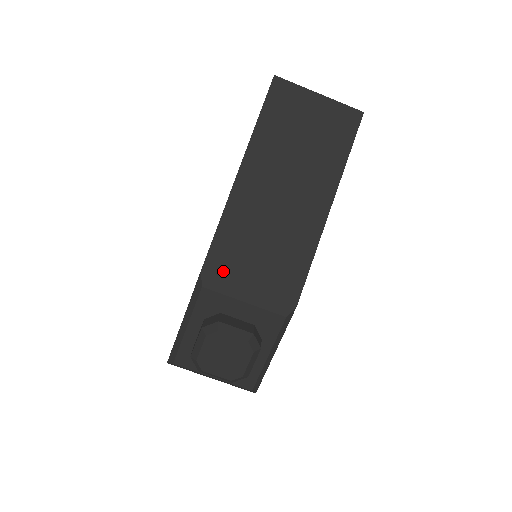
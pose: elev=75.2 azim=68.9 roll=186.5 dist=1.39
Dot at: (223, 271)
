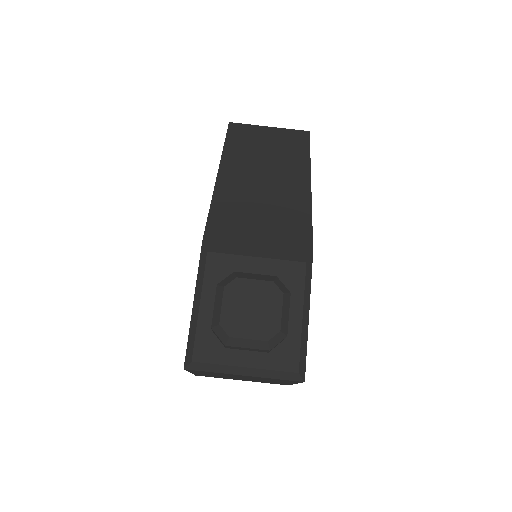
Dot at: (226, 237)
